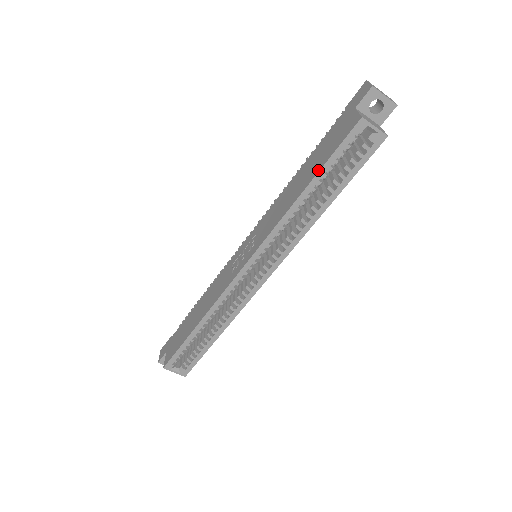
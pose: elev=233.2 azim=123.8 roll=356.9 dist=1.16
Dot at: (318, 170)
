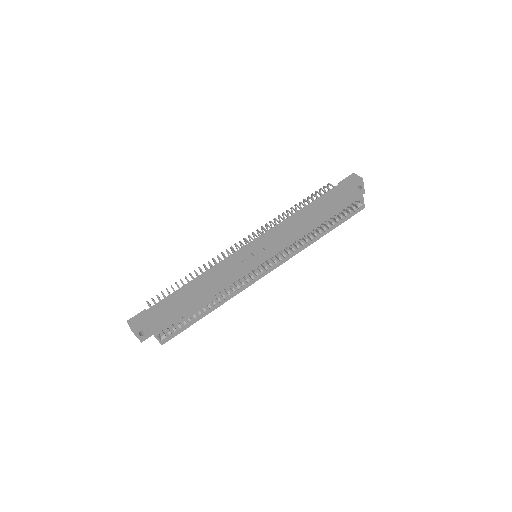
Dot at: (331, 213)
